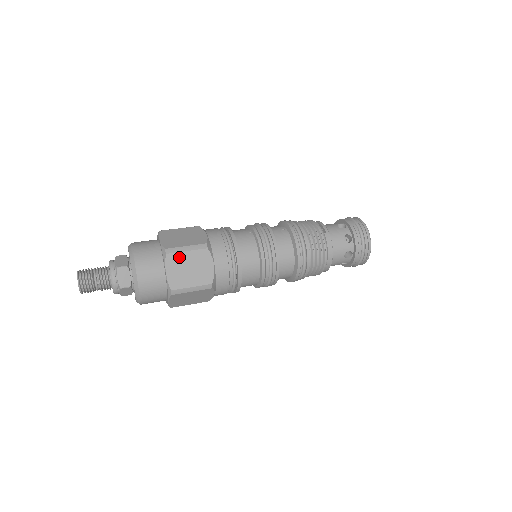
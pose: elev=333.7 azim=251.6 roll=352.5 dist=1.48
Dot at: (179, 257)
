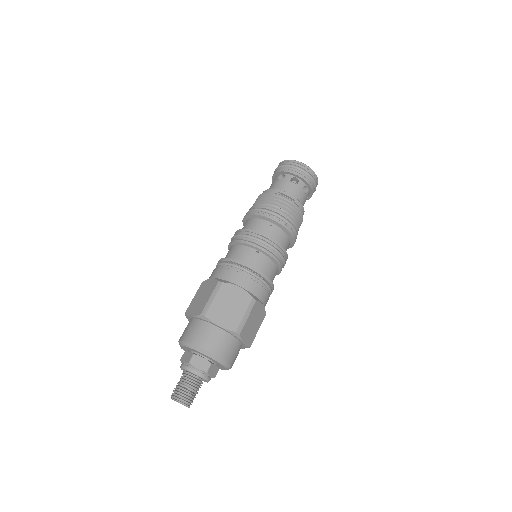
Dot at: (246, 326)
